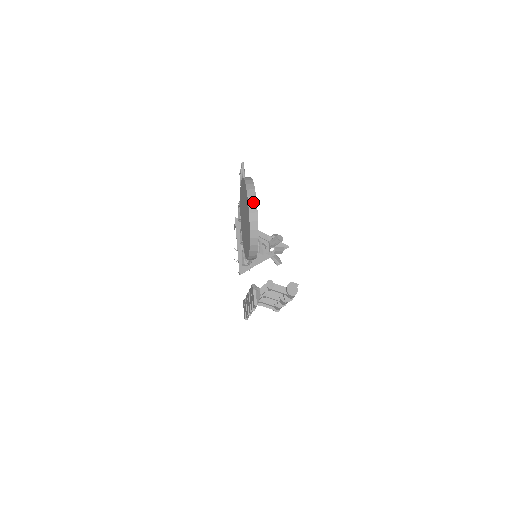
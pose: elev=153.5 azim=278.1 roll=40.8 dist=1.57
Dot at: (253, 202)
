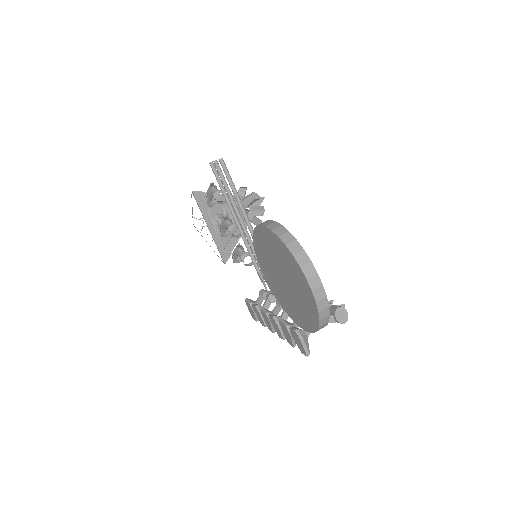
Dot at: (317, 284)
